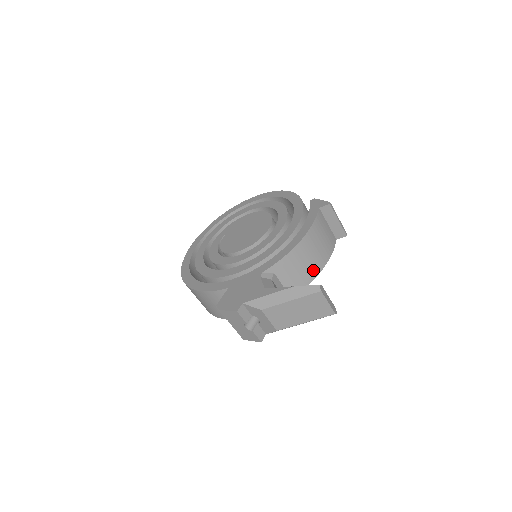
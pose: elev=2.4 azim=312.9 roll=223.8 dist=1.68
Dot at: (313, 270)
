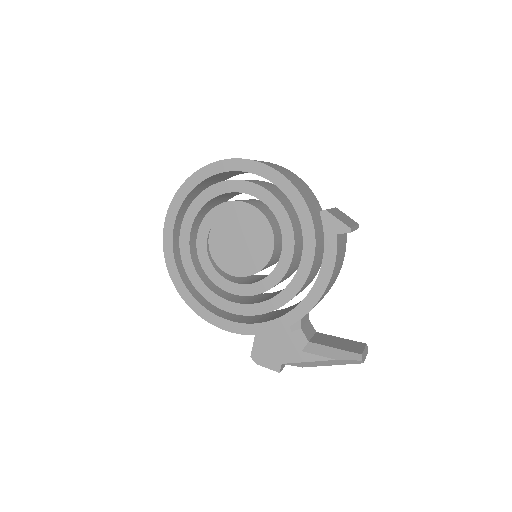
Dot at: (331, 286)
